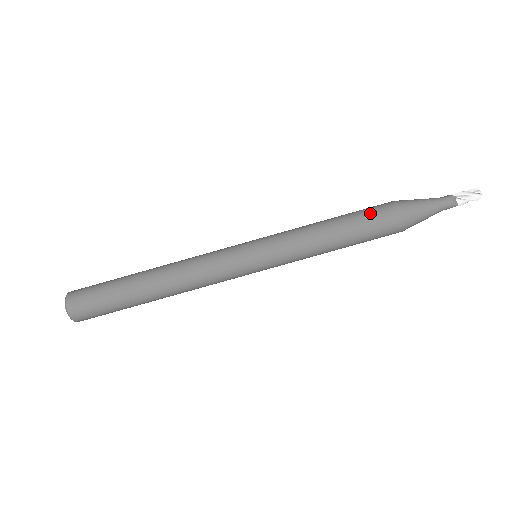
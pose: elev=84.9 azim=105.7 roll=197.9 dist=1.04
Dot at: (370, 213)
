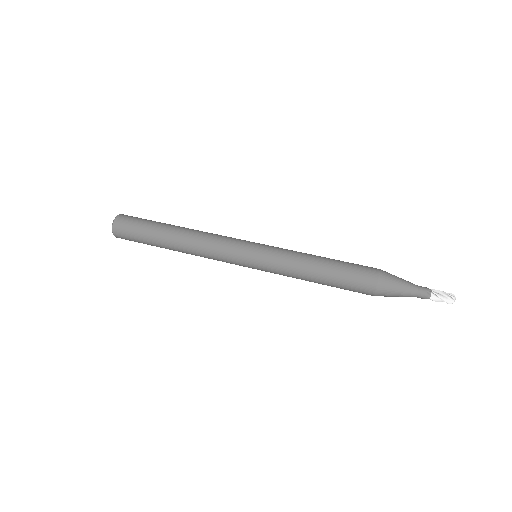
Dot at: occluded
